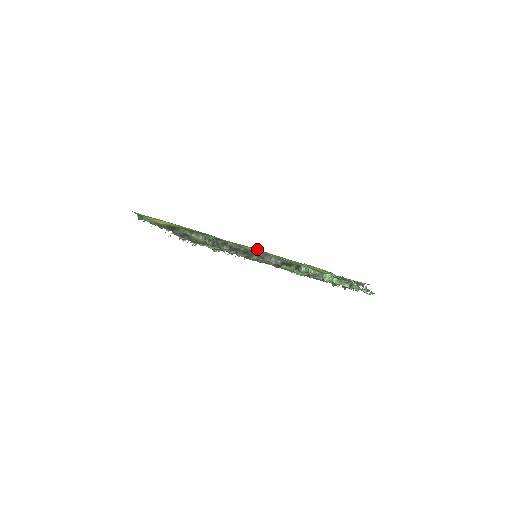
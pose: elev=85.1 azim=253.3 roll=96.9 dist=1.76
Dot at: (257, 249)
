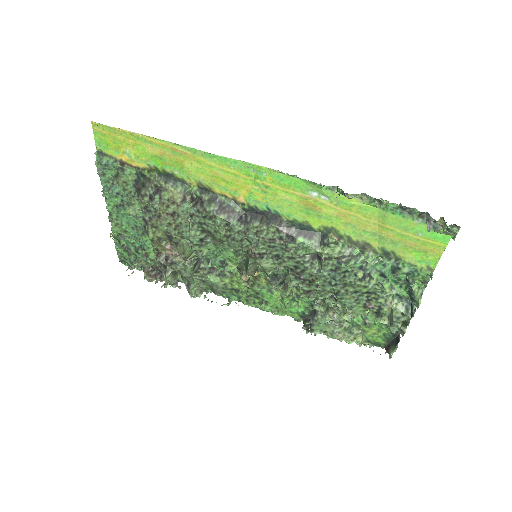
Dot at: (262, 172)
